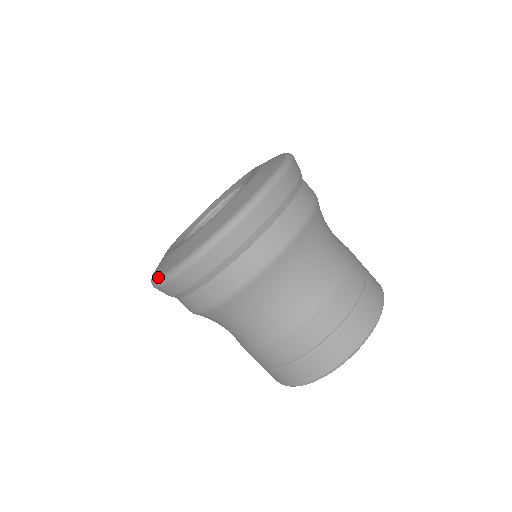
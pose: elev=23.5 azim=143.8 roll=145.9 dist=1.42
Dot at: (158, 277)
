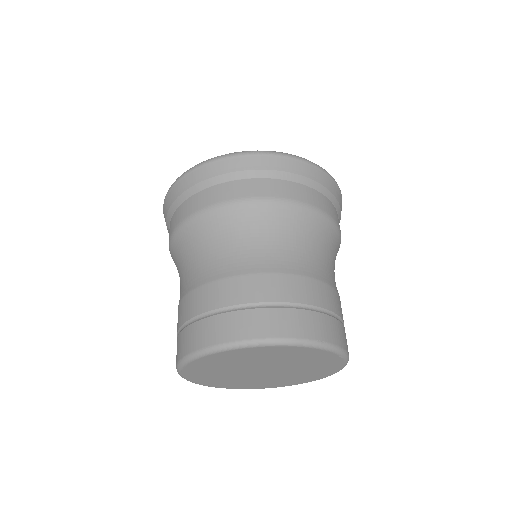
Dot at: (224, 155)
